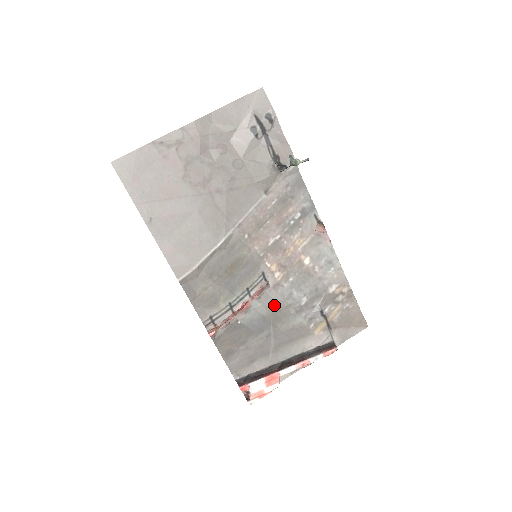
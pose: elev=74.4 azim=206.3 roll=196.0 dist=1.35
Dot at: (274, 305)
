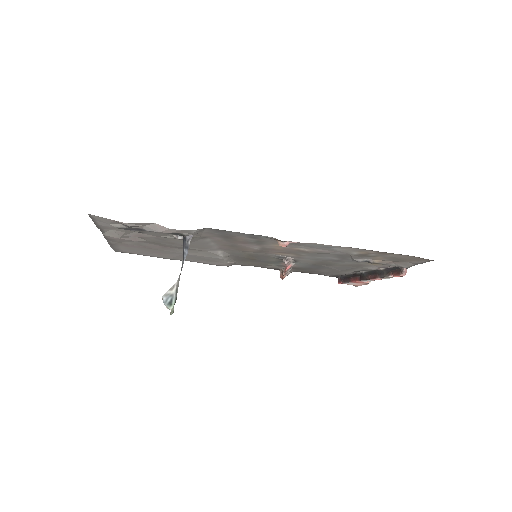
Dot at: (311, 262)
